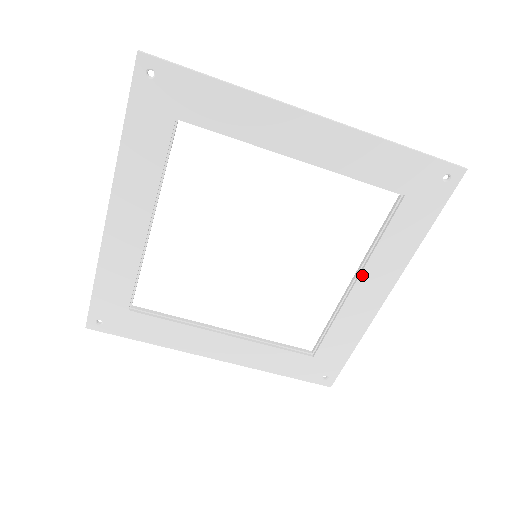
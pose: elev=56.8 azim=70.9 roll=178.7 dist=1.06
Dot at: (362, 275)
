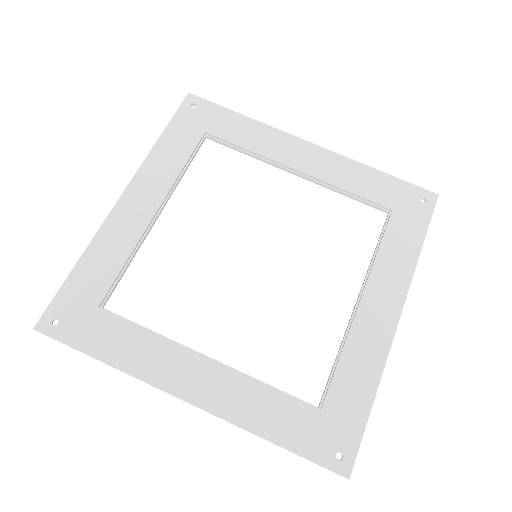
Dot at: (367, 288)
